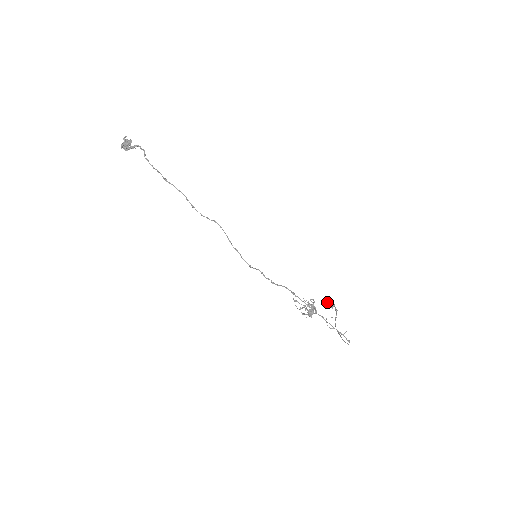
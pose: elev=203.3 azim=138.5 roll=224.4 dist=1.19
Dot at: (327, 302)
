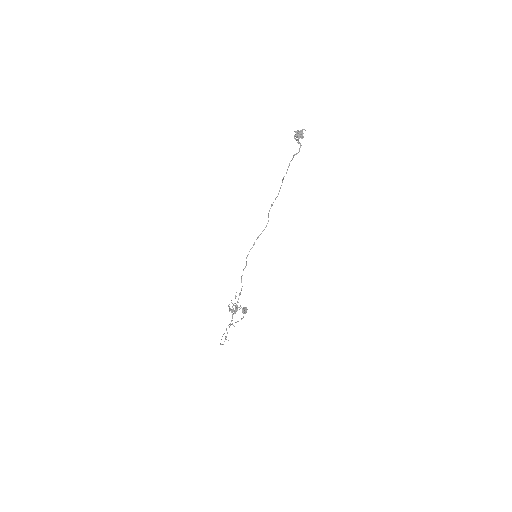
Dot at: (245, 307)
